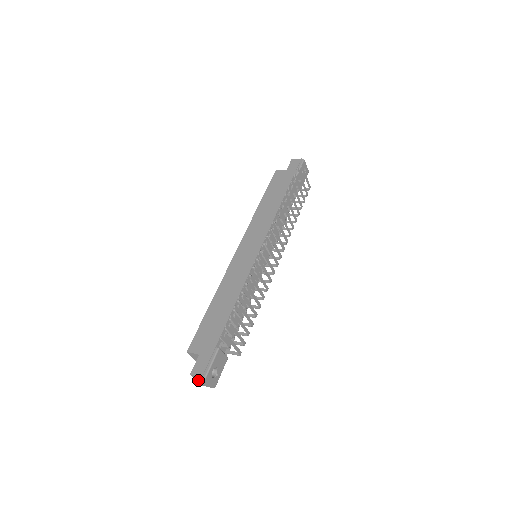
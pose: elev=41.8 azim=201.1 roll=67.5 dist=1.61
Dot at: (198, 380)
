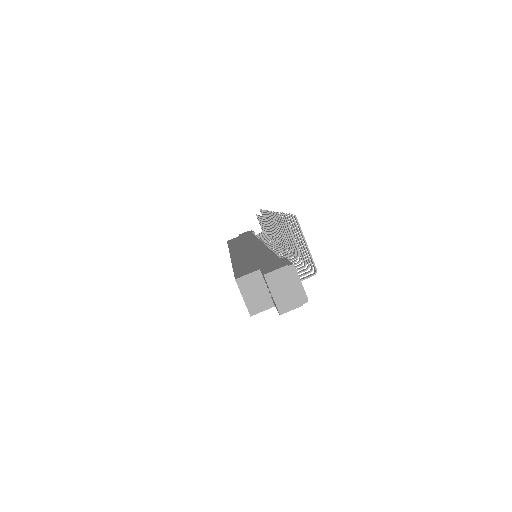
Dot at: (277, 291)
